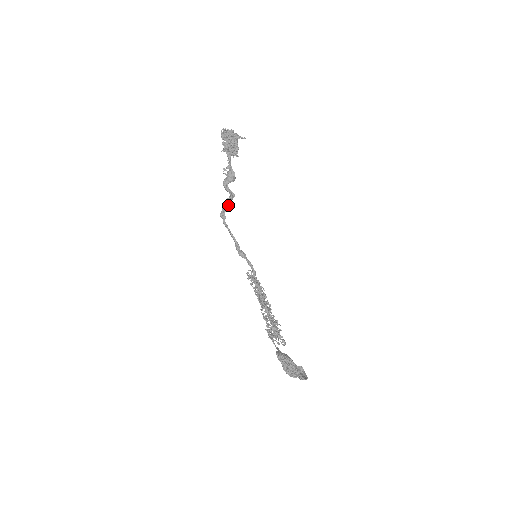
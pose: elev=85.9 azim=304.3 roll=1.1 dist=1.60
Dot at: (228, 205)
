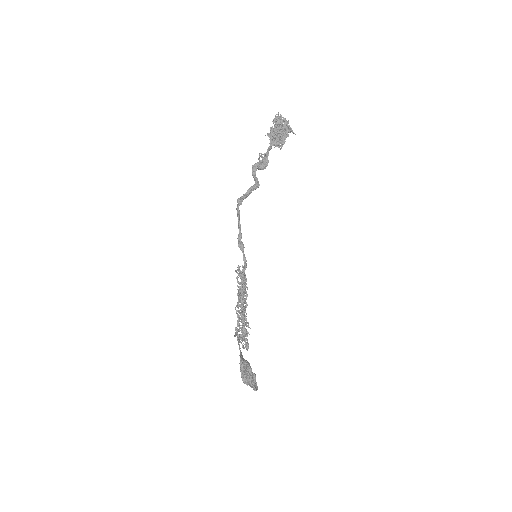
Dot at: (250, 193)
